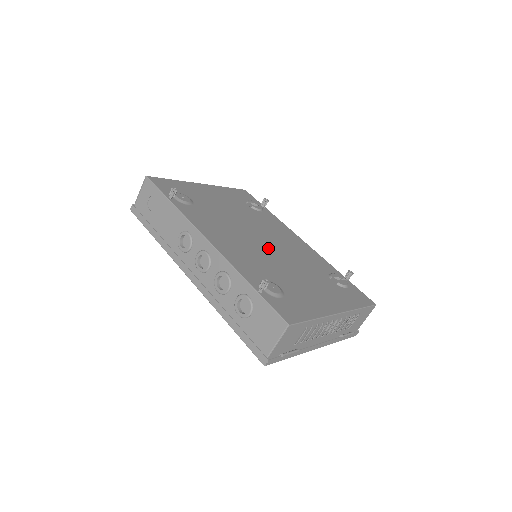
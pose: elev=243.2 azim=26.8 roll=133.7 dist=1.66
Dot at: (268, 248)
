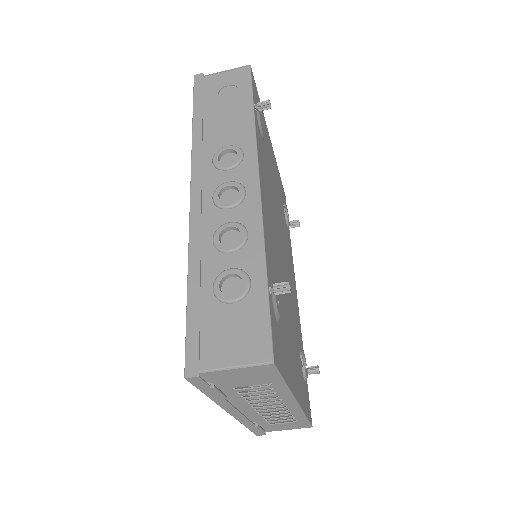
Dot at: (283, 261)
